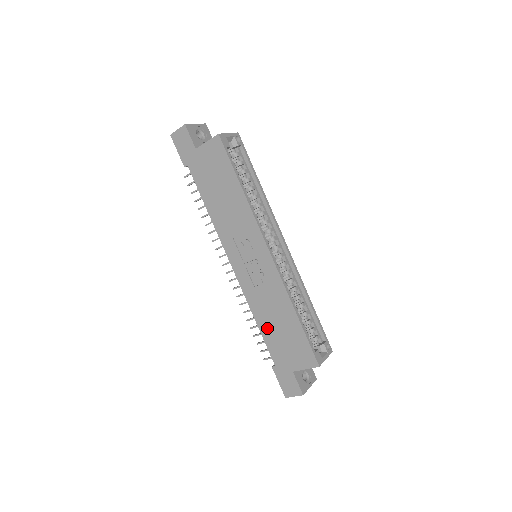
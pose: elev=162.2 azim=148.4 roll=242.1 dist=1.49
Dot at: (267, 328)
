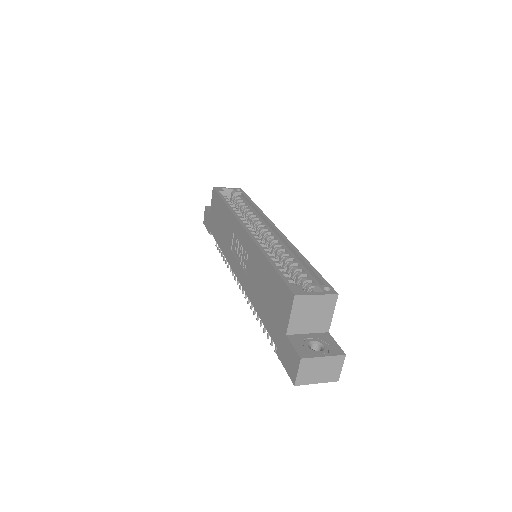
Dot at: (261, 307)
